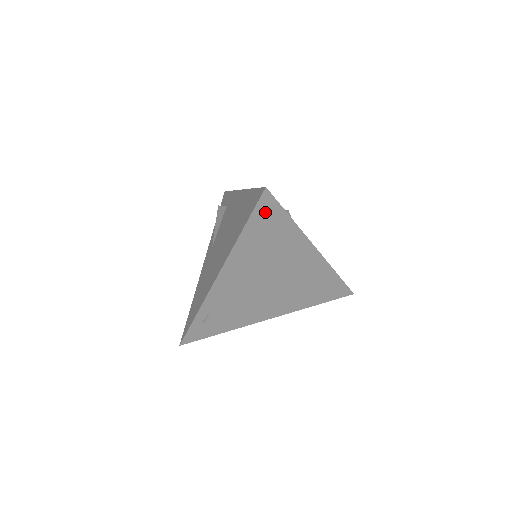
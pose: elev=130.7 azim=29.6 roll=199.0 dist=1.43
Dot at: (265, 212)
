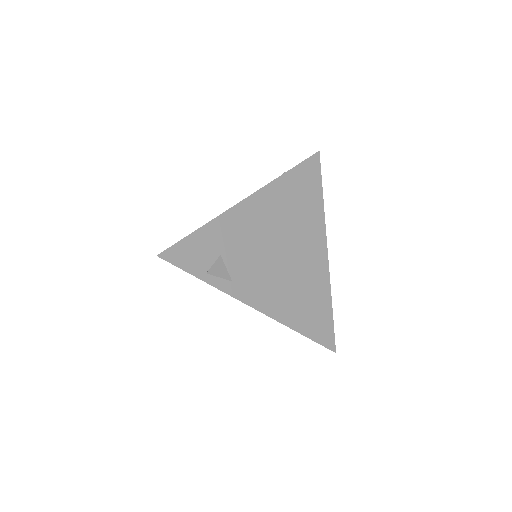
Dot at: occluded
